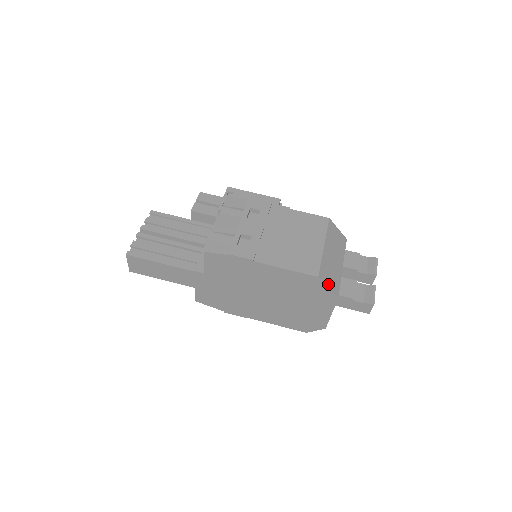
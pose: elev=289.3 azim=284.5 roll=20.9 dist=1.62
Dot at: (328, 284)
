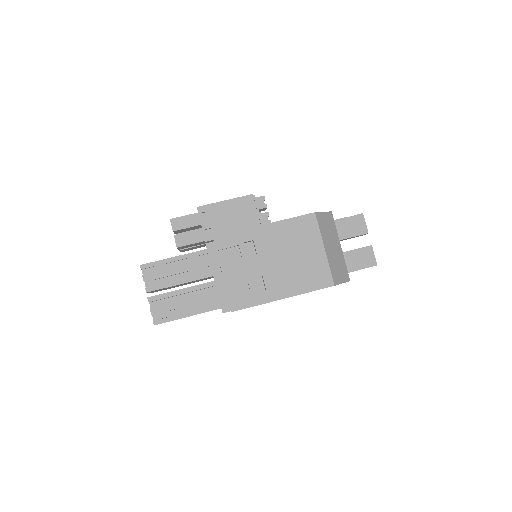
Dot at: (341, 280)
